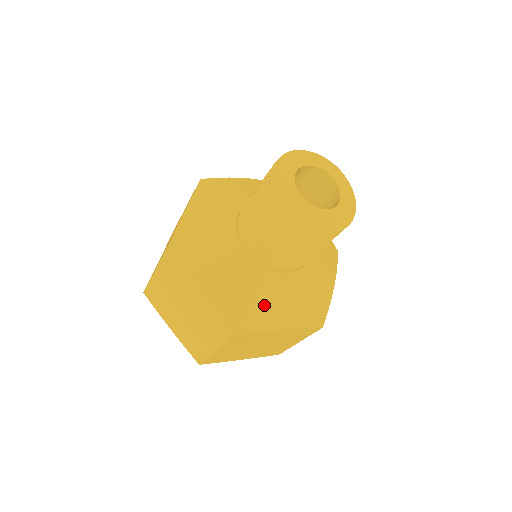
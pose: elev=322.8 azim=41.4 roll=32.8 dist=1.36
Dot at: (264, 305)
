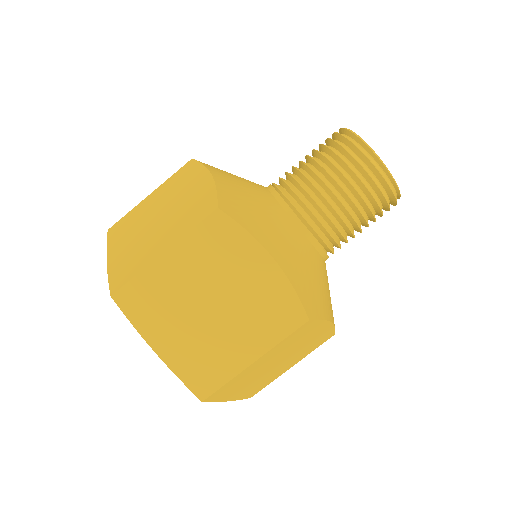
Dot at: (320, 288)
